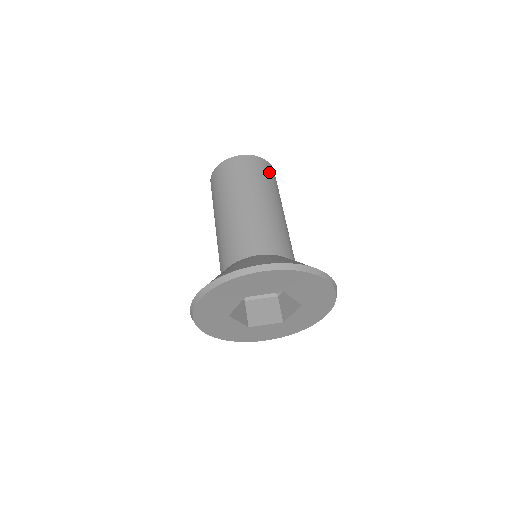
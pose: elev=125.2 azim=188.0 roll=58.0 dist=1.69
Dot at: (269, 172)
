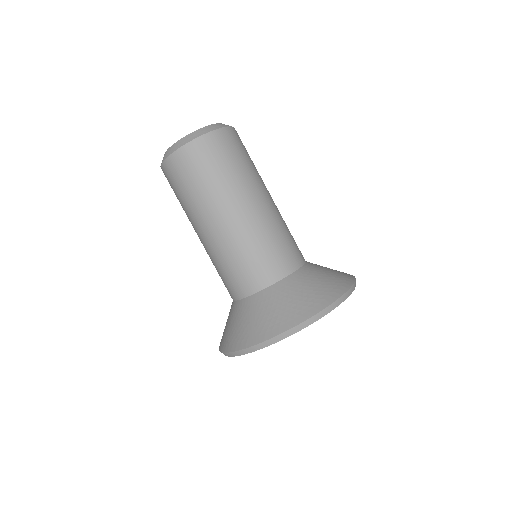
Dot at: (234, 146)
